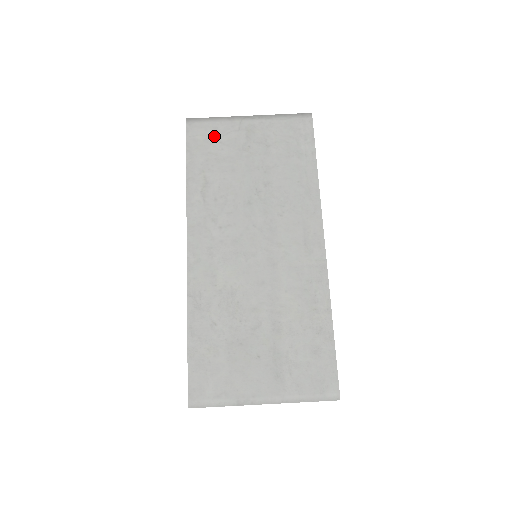
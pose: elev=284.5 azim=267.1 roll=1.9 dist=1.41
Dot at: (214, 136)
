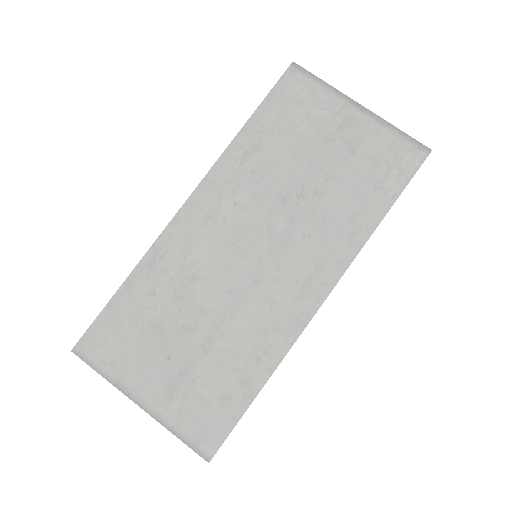
Dot at: (306, 101)
